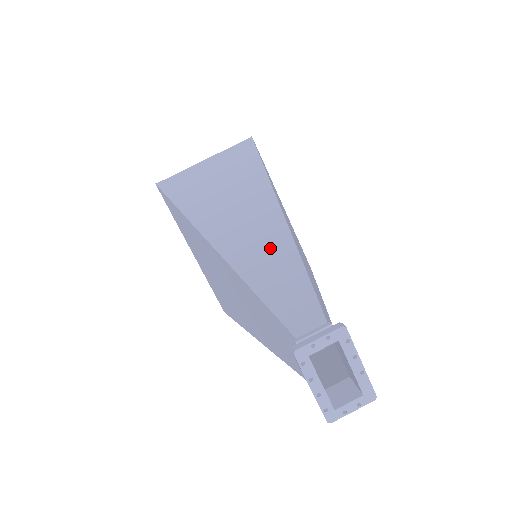
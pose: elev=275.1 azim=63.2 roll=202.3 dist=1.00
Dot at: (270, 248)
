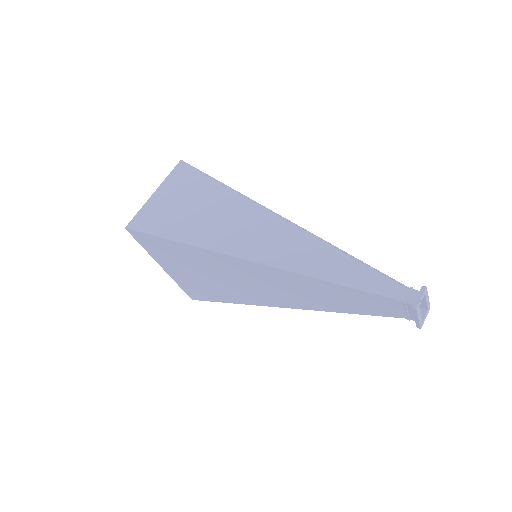
Dot at: (327, 257)
